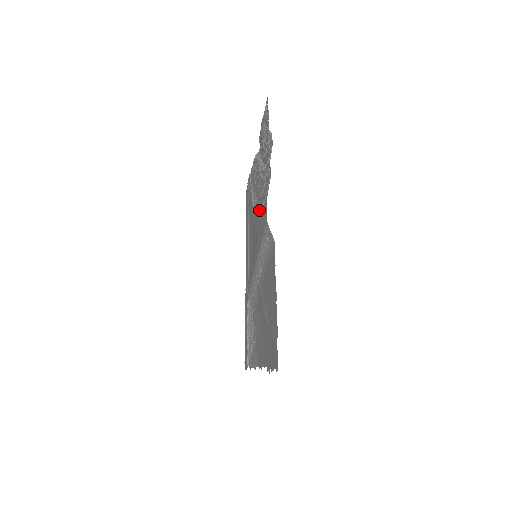
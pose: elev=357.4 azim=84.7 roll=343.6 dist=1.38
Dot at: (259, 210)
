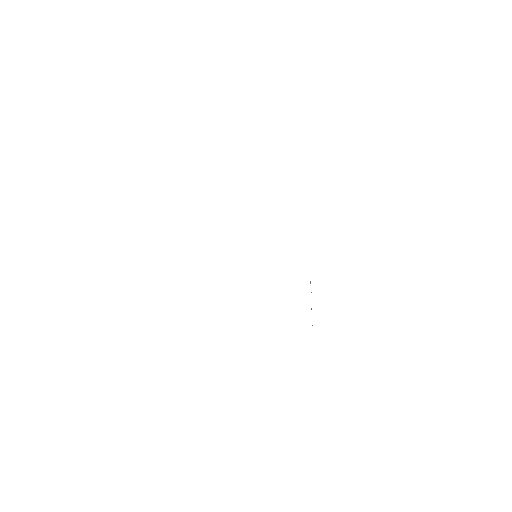
Dot at: occluded
